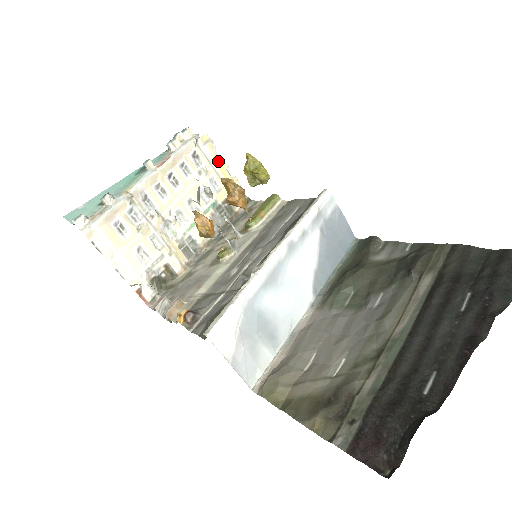
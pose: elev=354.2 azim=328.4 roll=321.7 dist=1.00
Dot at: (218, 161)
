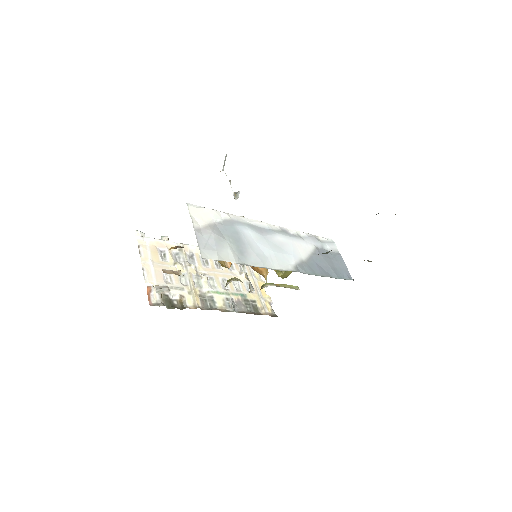
Dot at: (259, 279)
